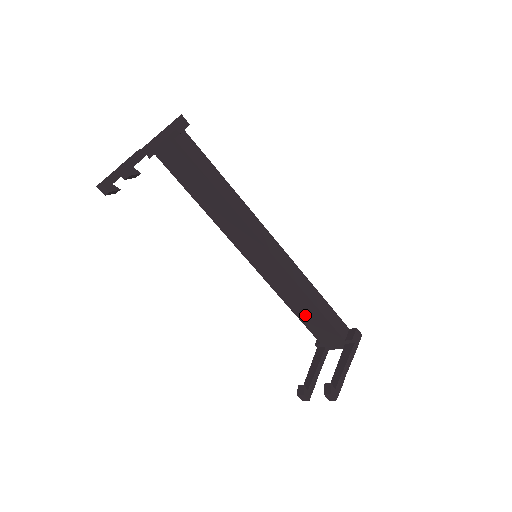
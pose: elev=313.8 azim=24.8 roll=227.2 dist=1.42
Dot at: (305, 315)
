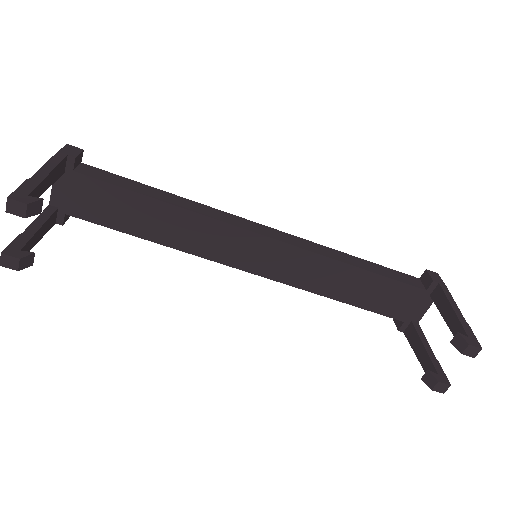
Dot at: (360, 295)
